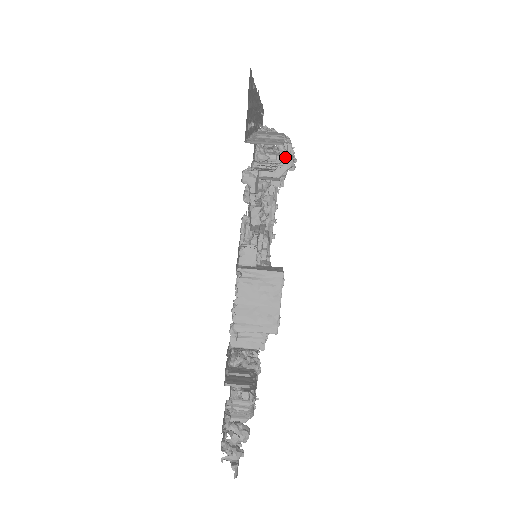
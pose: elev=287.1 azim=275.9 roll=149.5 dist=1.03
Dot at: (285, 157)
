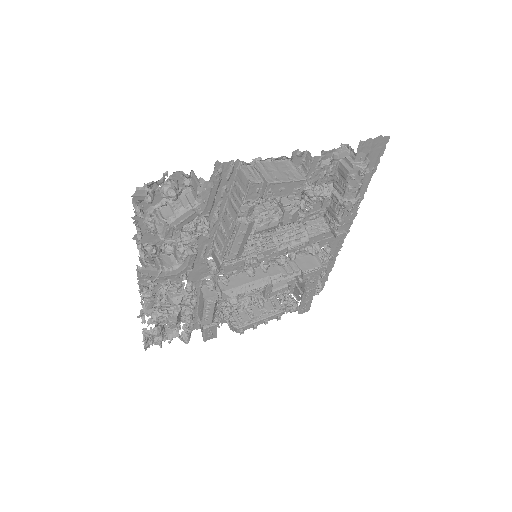
Dot at: (365, 163)
